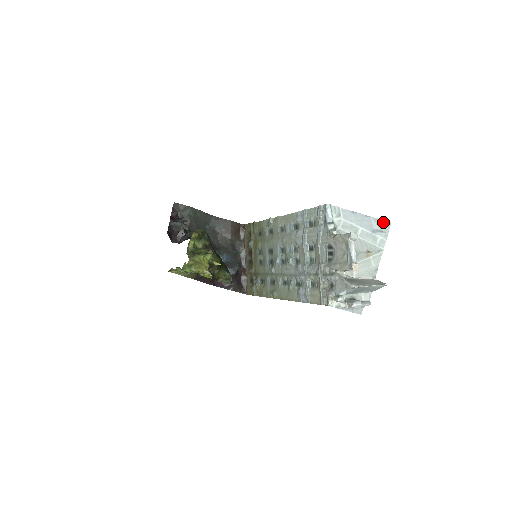
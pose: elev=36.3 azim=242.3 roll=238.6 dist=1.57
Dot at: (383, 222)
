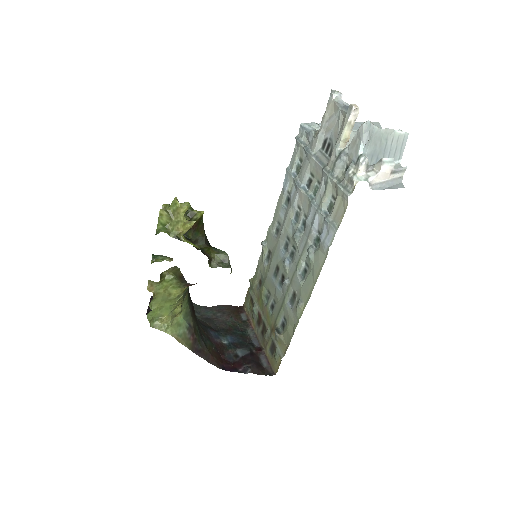
Dot at: occluded
